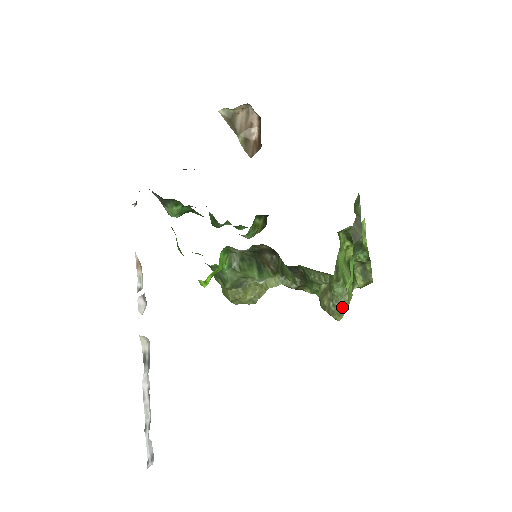
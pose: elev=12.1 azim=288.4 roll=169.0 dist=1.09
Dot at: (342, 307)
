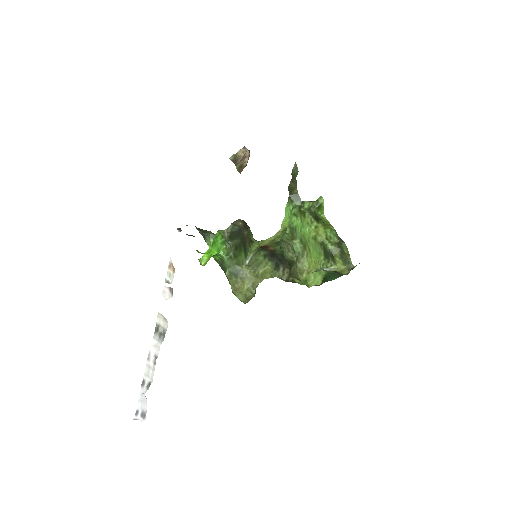
Dot at: (302, 265)
